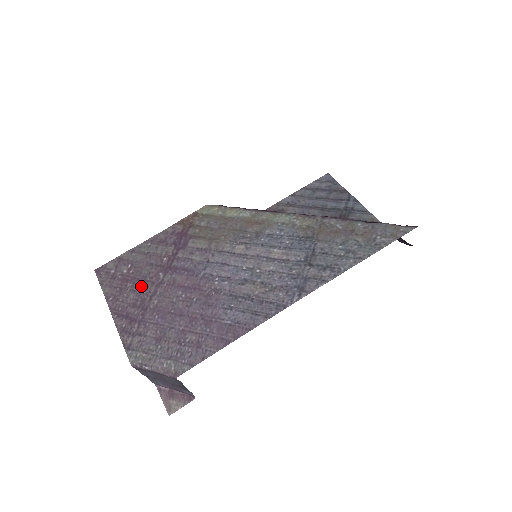
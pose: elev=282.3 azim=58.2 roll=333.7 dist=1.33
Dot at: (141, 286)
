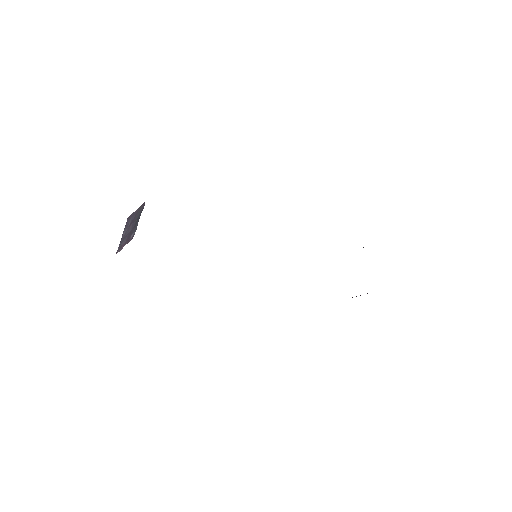
Dot at: occluded
